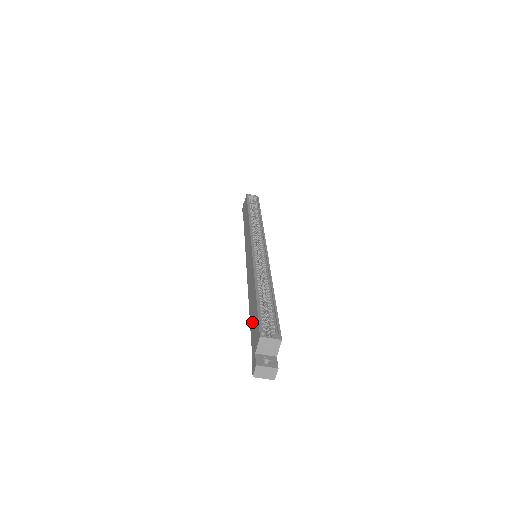
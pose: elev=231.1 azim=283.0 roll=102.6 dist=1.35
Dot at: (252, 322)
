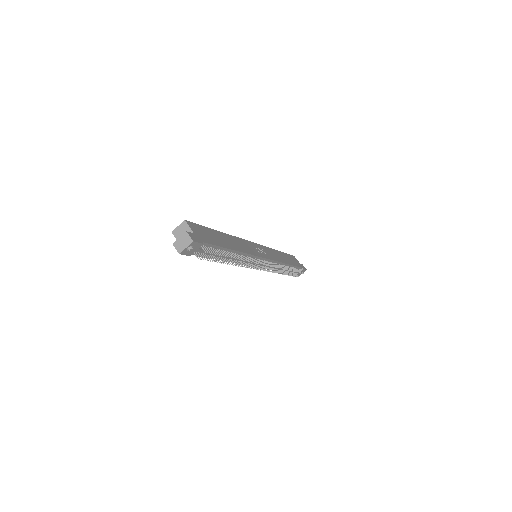
Dot at: occluded
